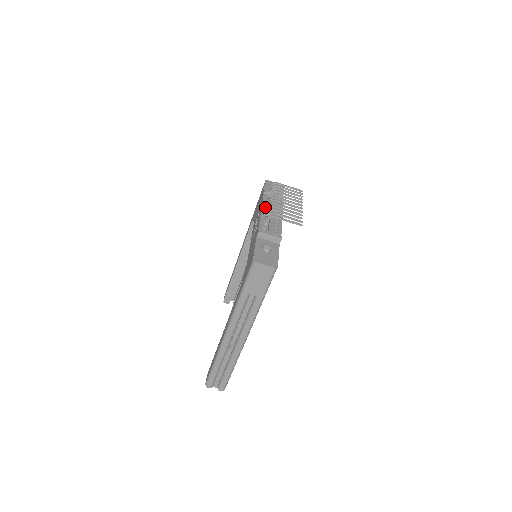
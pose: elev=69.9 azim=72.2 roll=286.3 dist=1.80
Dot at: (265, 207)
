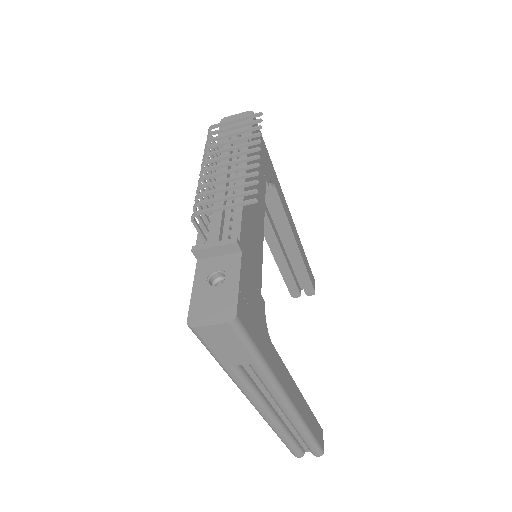
Dot at: occluded
